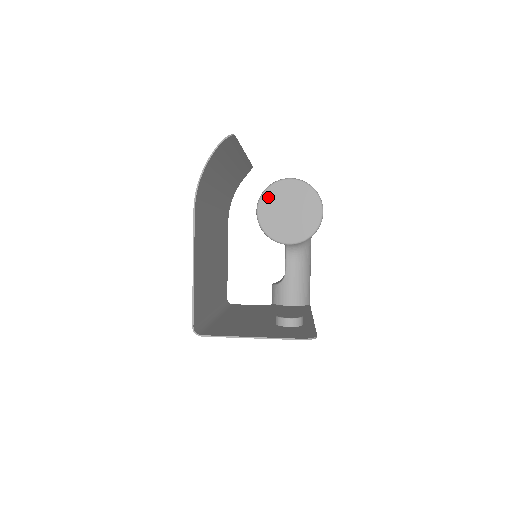
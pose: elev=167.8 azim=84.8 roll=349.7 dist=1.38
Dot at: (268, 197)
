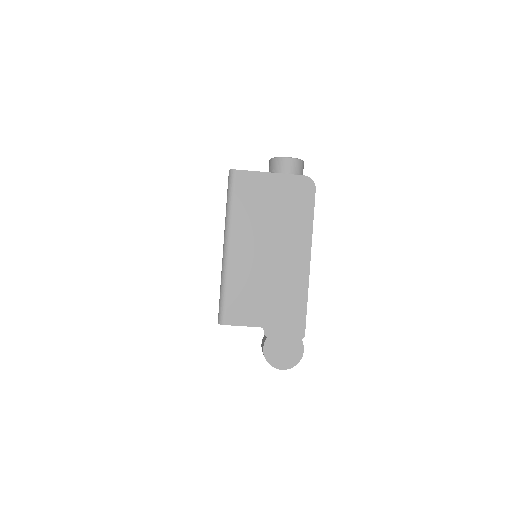
Dot at: occluded
